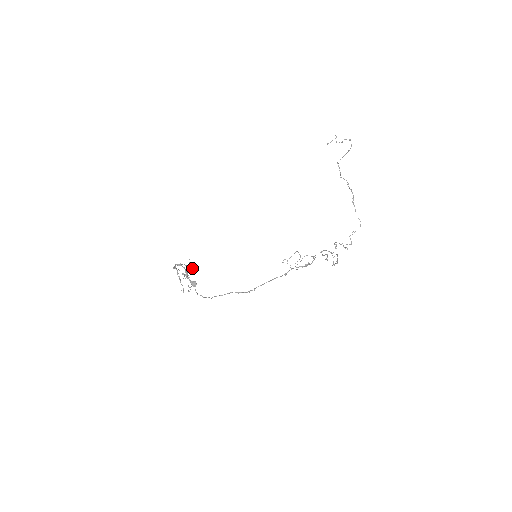
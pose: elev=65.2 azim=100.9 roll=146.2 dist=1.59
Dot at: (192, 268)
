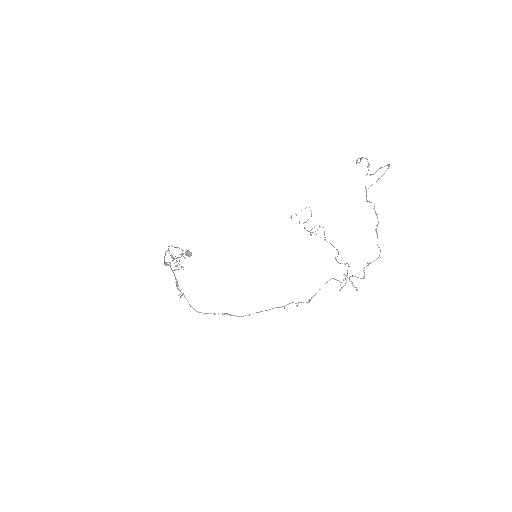
Dot at: (185, 258)
